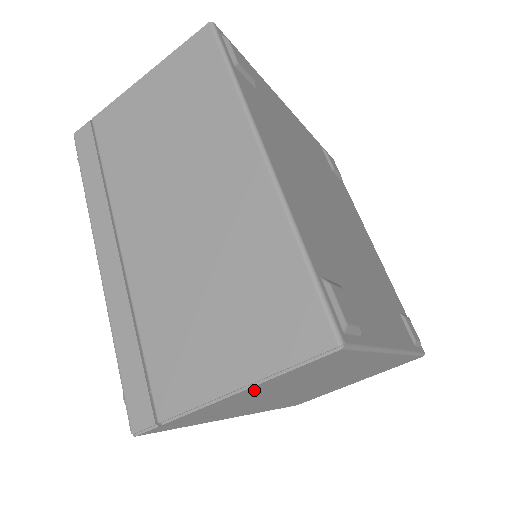
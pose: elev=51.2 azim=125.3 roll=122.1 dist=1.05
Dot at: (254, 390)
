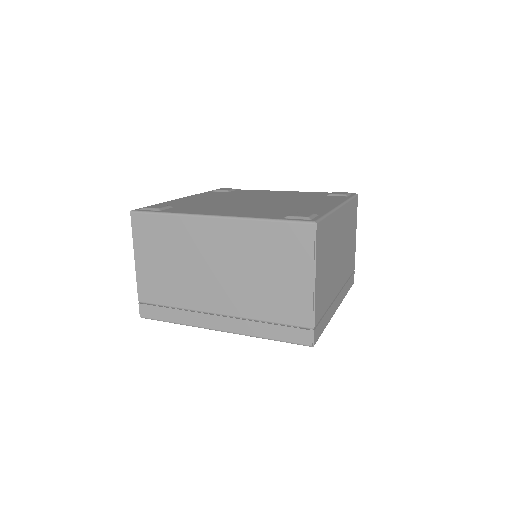
Dot at: (144, 260)
